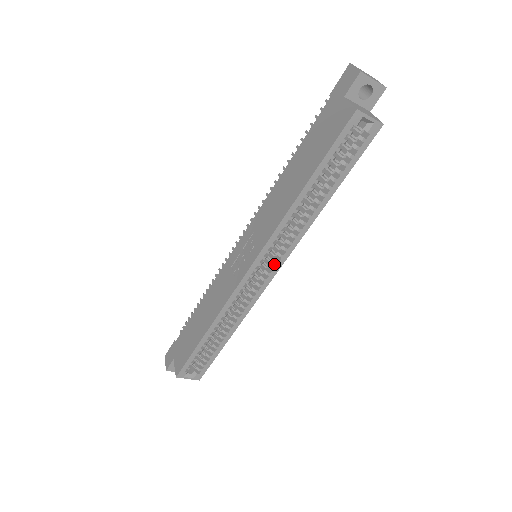
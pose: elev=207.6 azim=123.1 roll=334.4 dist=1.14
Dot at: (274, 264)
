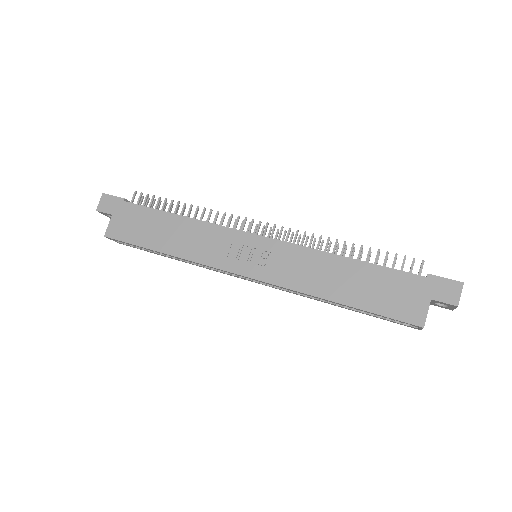
Dot at: occluded
